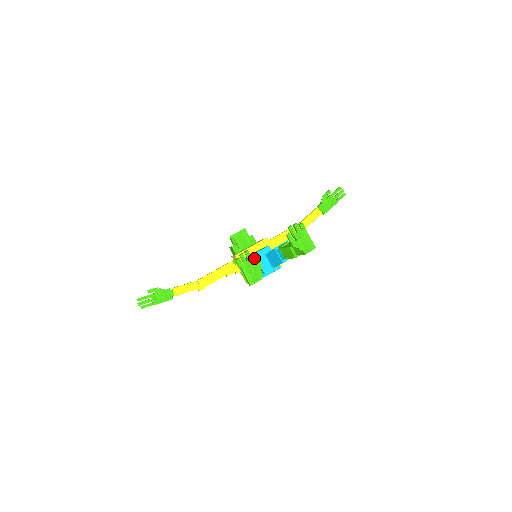
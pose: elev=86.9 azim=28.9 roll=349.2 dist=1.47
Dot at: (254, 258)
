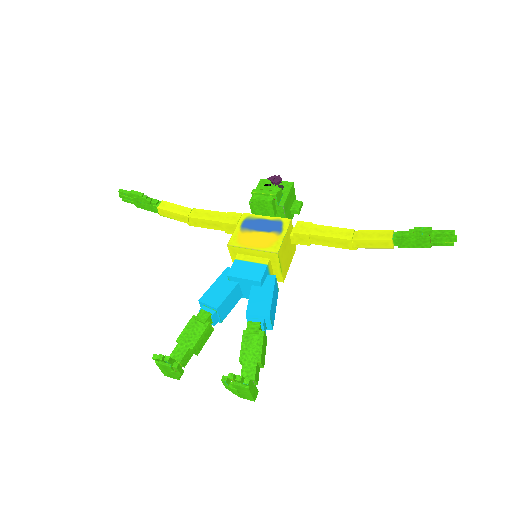
Dot at: (174, 367)
